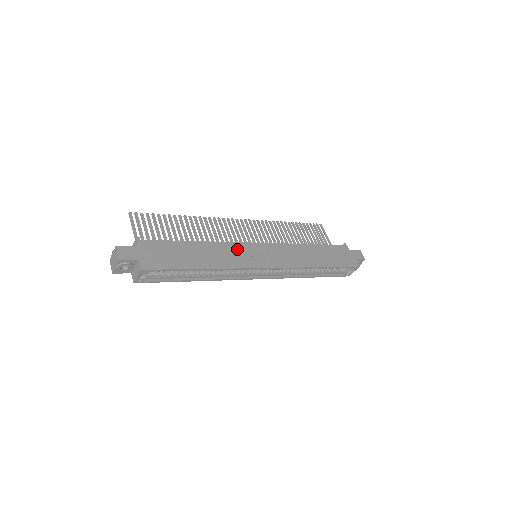
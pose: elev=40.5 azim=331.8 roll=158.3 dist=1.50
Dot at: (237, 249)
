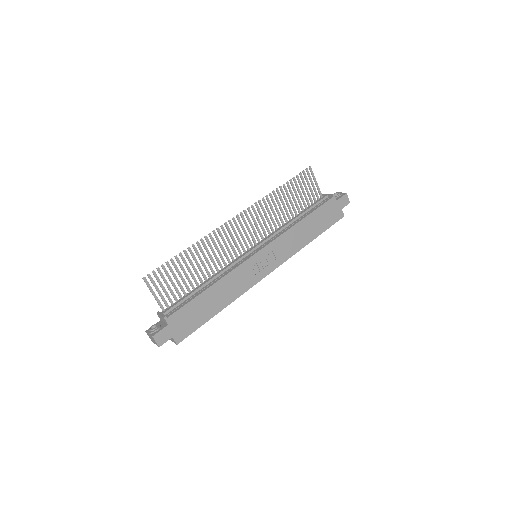
Dot at: (242, 272)
